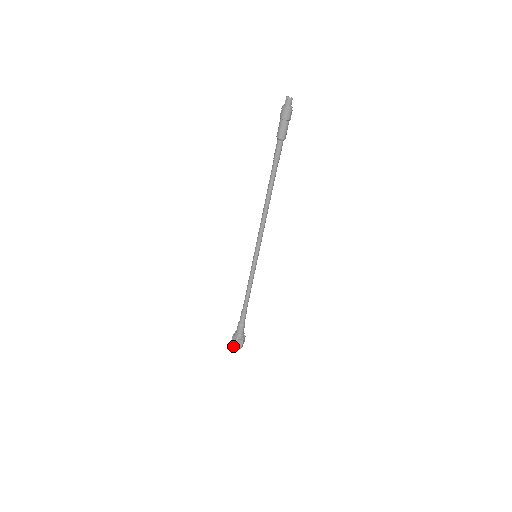
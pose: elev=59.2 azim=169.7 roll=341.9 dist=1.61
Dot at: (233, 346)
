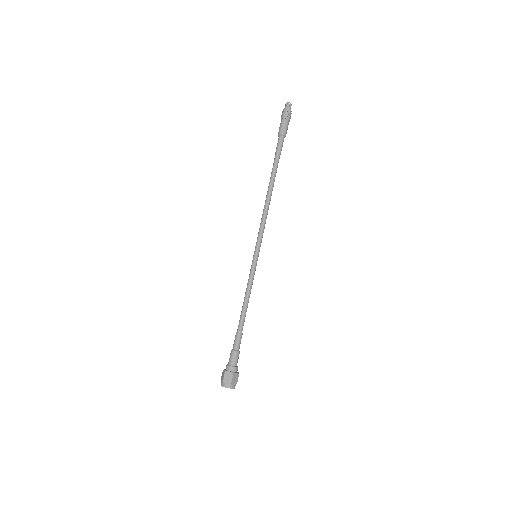
Dot at: (221, 383)
